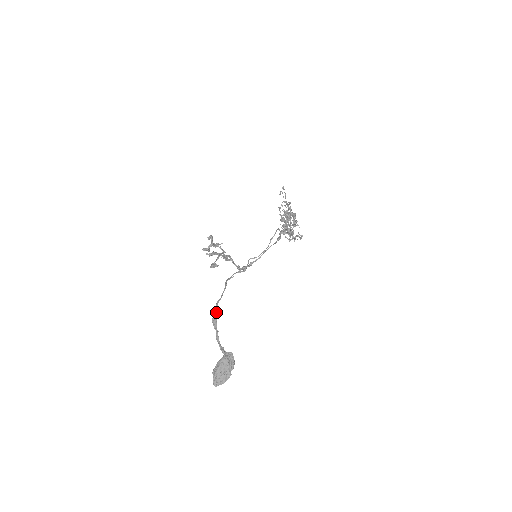
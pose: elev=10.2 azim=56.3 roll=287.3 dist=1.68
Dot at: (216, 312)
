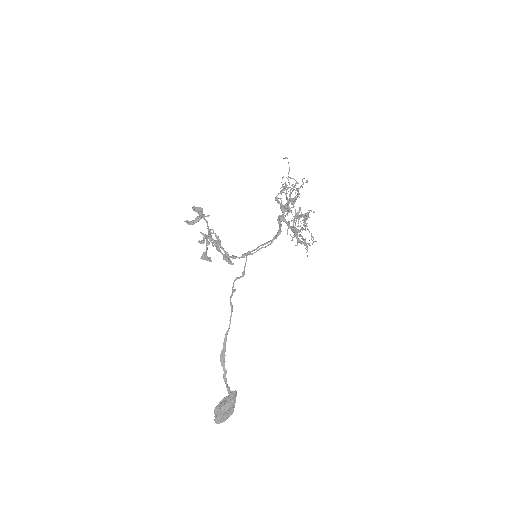
Dot at: (225, 348)
